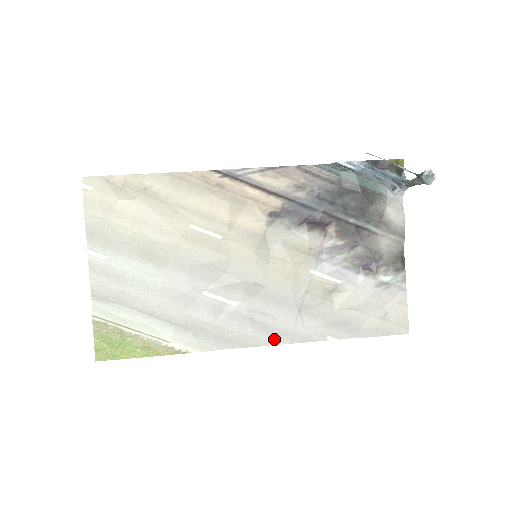
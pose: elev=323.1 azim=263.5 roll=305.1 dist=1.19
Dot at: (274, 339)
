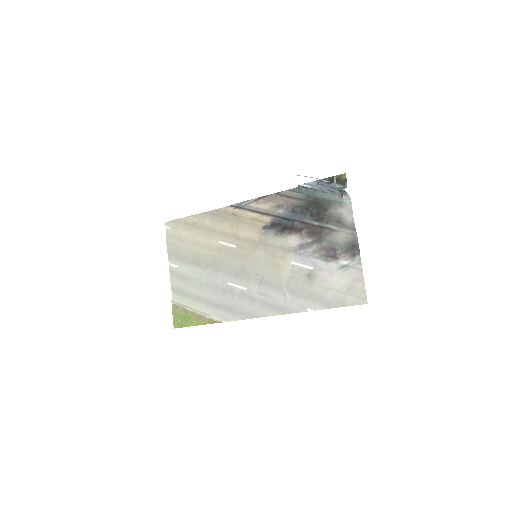
Dot at: (272, 312)
